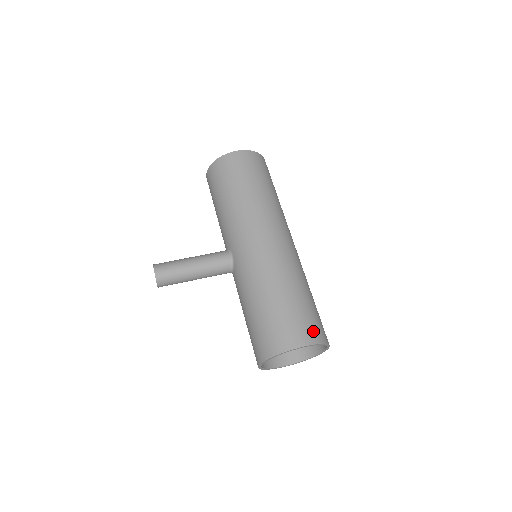
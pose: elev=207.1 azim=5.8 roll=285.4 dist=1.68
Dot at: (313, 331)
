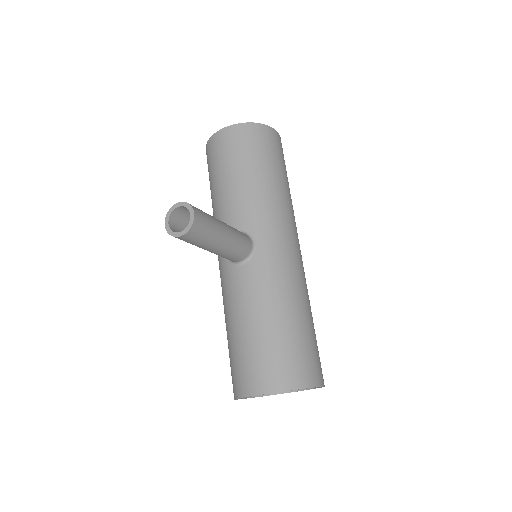
Dot at: occluded
